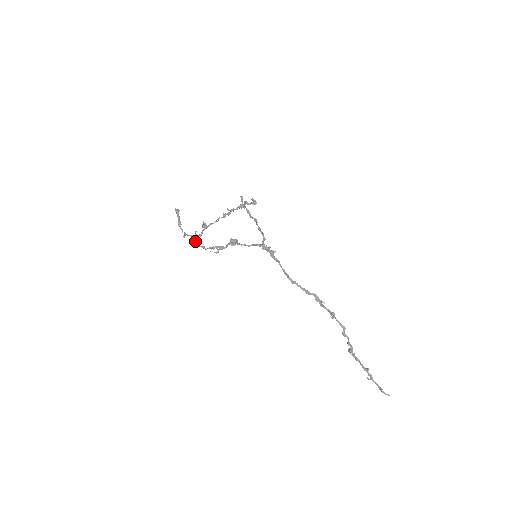
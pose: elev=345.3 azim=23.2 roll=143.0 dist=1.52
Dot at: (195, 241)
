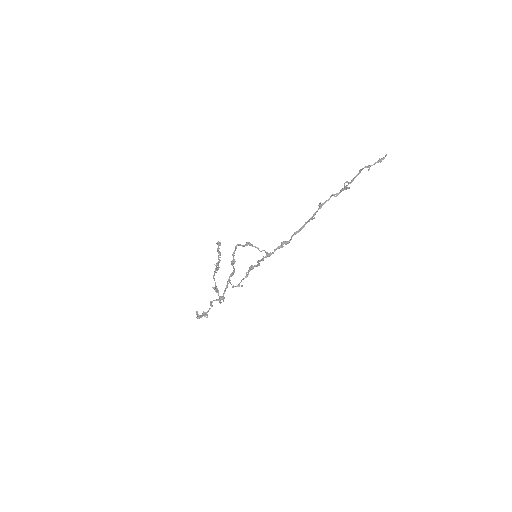
Dot at: (219, 297)
